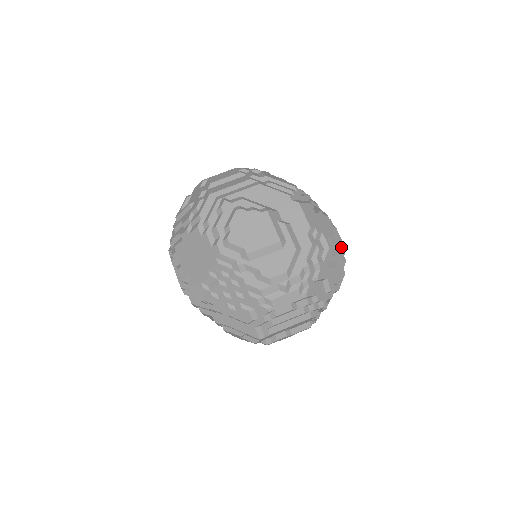
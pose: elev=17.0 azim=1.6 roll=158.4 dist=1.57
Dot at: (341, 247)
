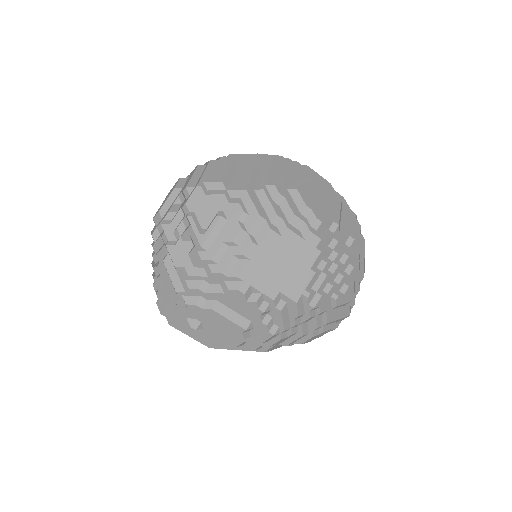
Dot at: occluded
